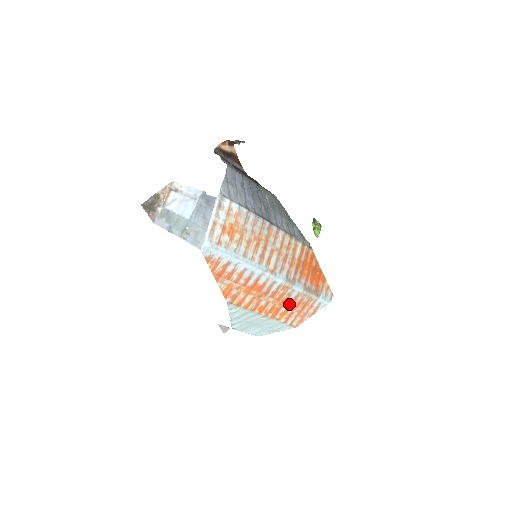
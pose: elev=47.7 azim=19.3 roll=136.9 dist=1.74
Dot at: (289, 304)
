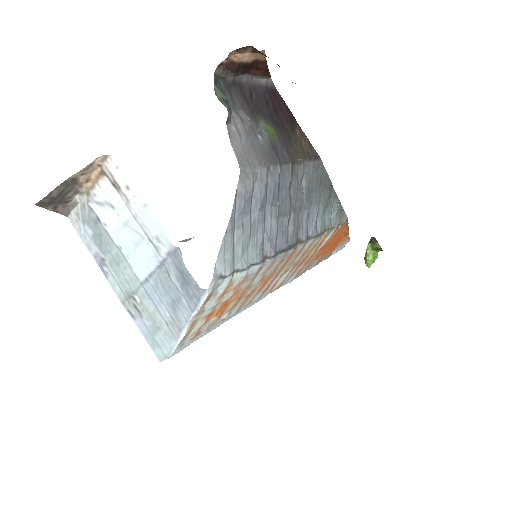
Dot at: occluded
